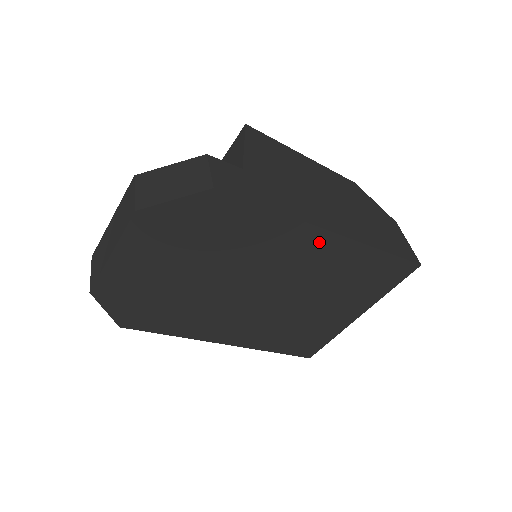
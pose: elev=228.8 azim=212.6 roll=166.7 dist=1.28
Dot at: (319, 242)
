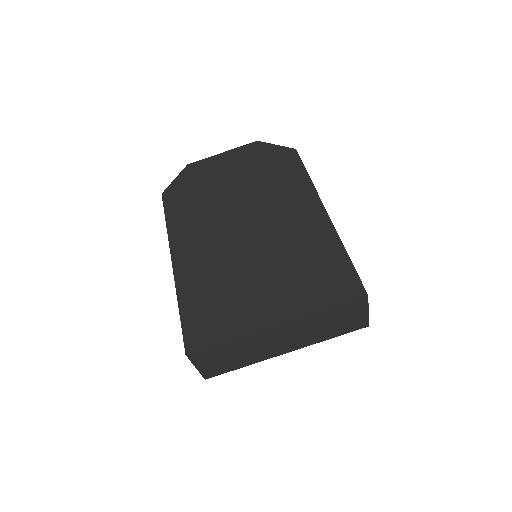
Dot at: (313, 212)
